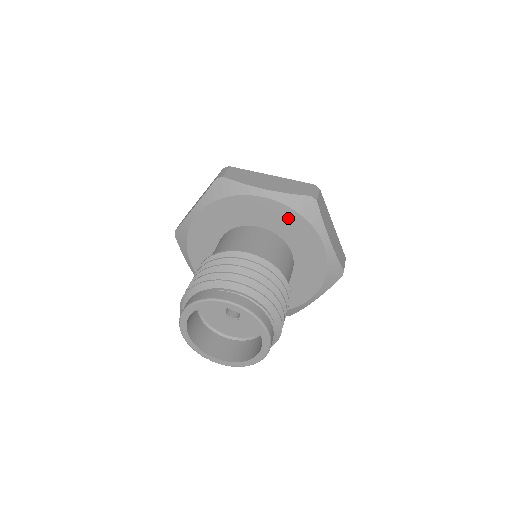
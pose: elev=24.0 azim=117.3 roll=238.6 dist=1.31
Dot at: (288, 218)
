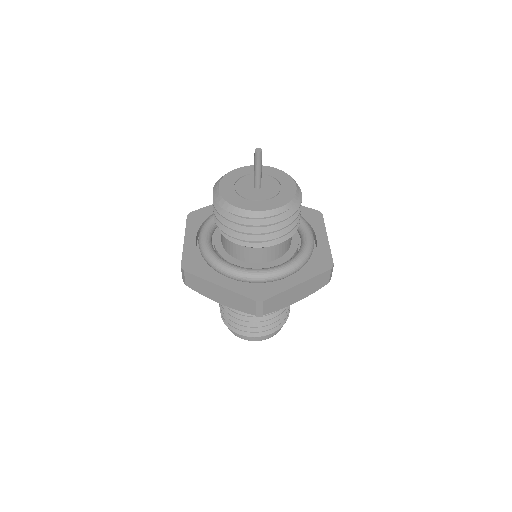
Dot at: occluded
